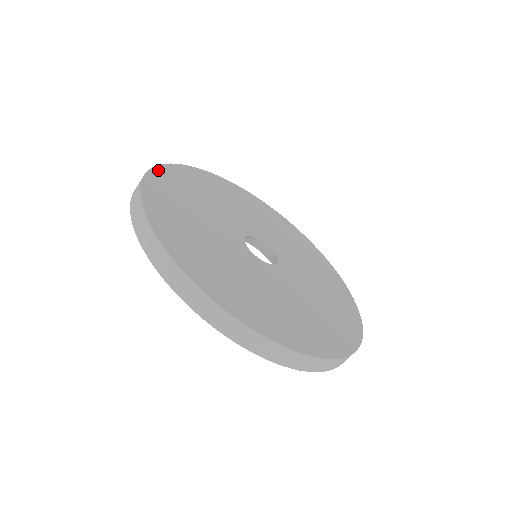
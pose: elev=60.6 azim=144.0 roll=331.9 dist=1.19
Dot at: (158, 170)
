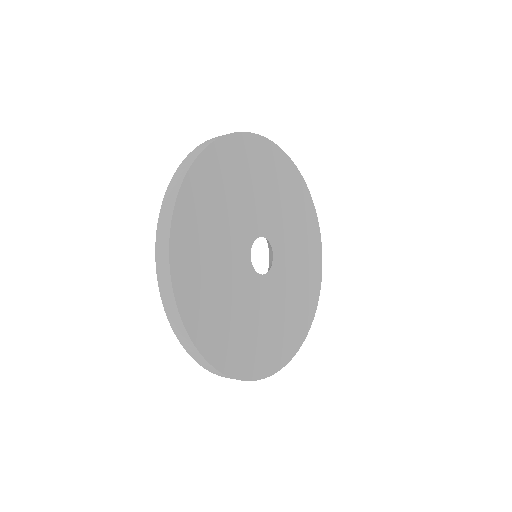
Dot at: (203, 158)
